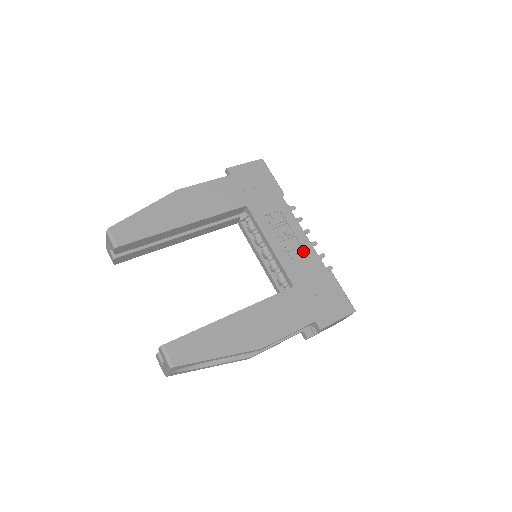
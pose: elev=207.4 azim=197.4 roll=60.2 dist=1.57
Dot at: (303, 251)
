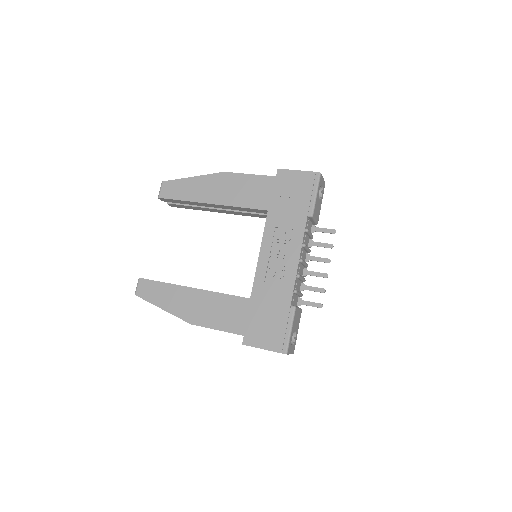
Dot at: (283, 276)
